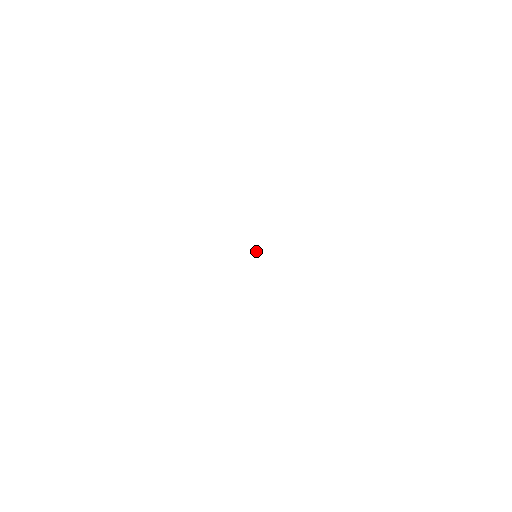
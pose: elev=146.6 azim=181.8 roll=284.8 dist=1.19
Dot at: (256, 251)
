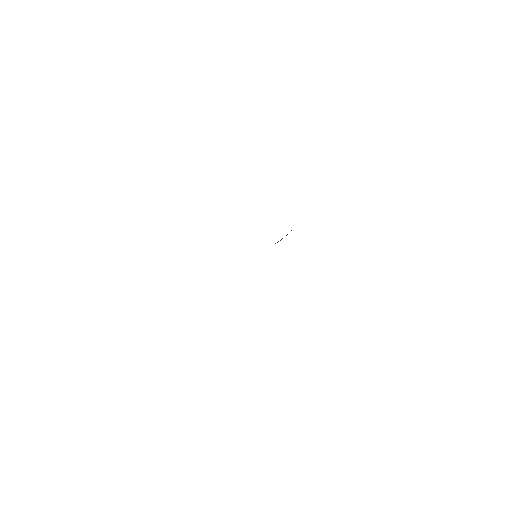
Dot at: occluded
